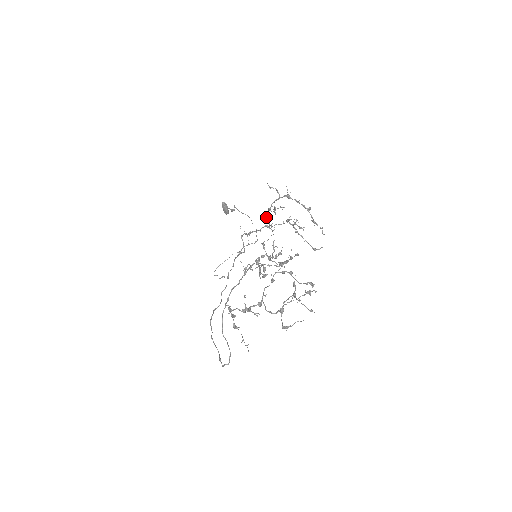
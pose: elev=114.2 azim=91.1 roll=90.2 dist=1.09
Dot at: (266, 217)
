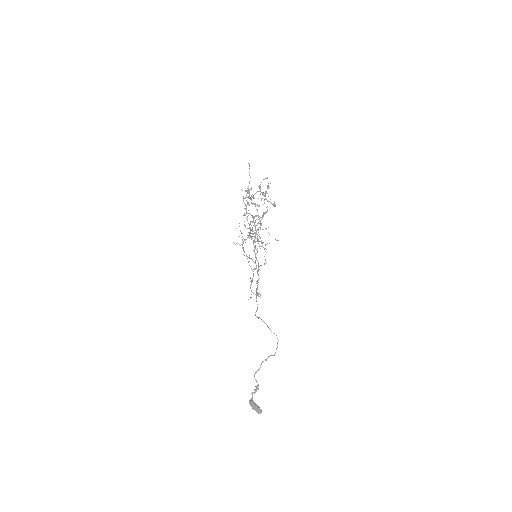
Dot at: (246, 256)
